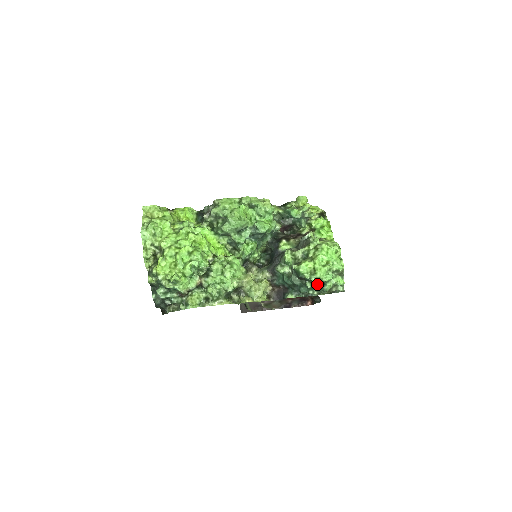
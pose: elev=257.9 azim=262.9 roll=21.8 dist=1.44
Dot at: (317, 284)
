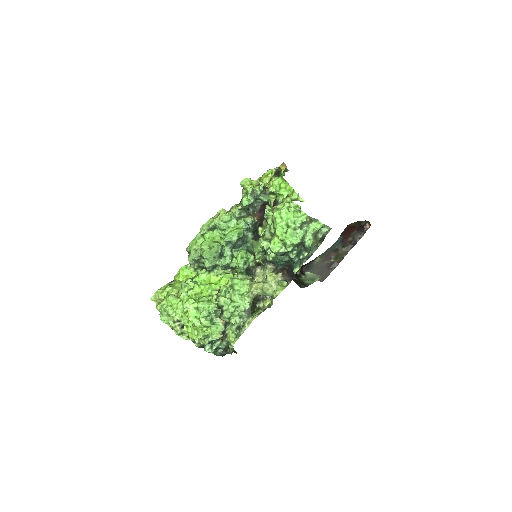
Dot at: (300, 246)
